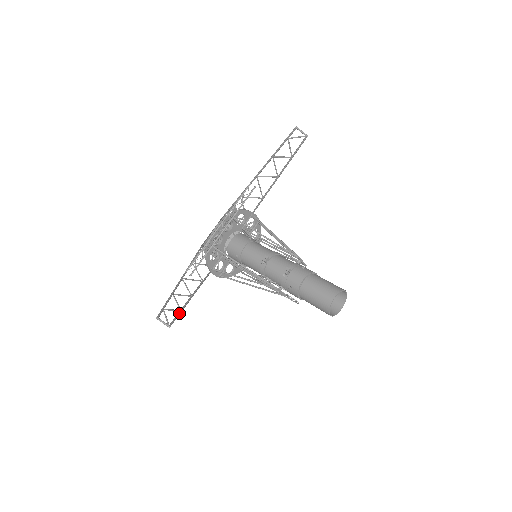
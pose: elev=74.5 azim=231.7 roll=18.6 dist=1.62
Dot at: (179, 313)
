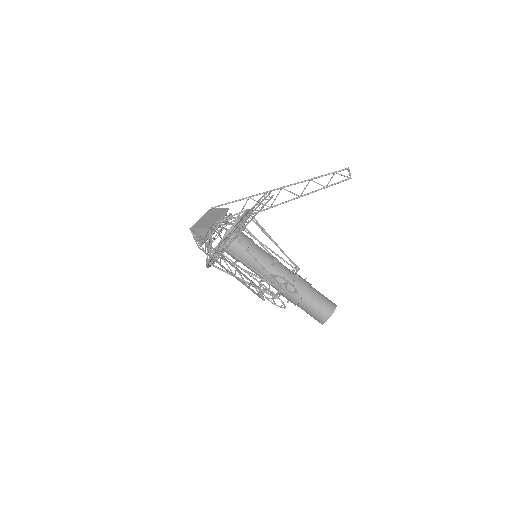
Dot at: (252, 289)
